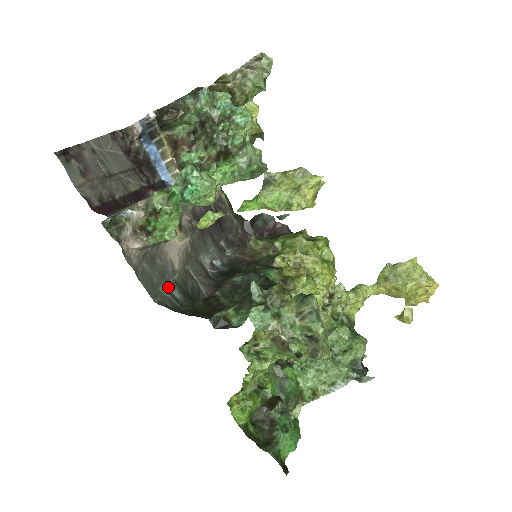
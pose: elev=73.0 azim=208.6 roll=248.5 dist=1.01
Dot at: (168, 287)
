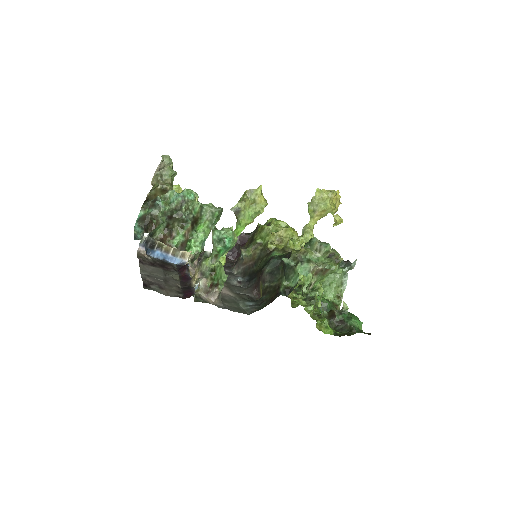
Dot at: (244, 305)
